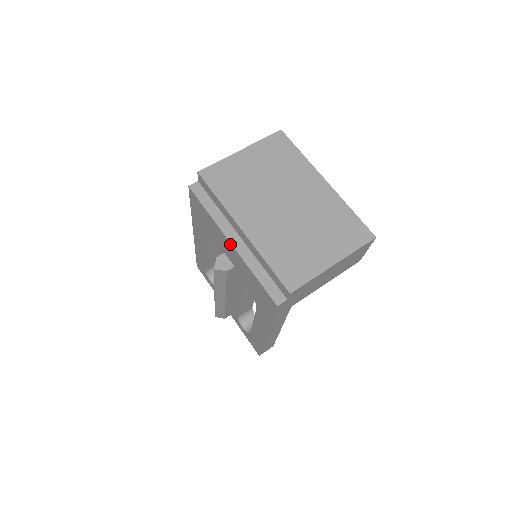
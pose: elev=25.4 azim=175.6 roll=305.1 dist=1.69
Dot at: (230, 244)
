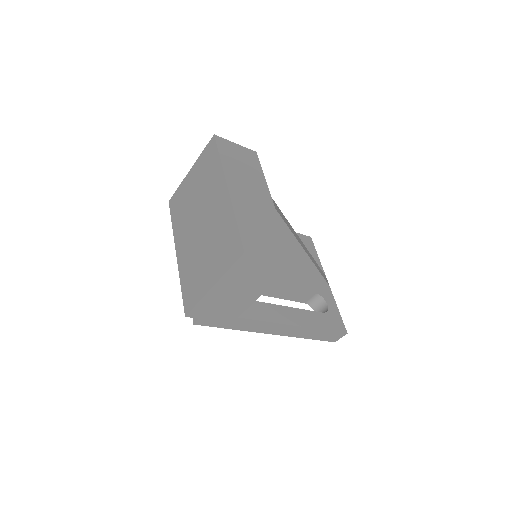
Dot at: occluded
